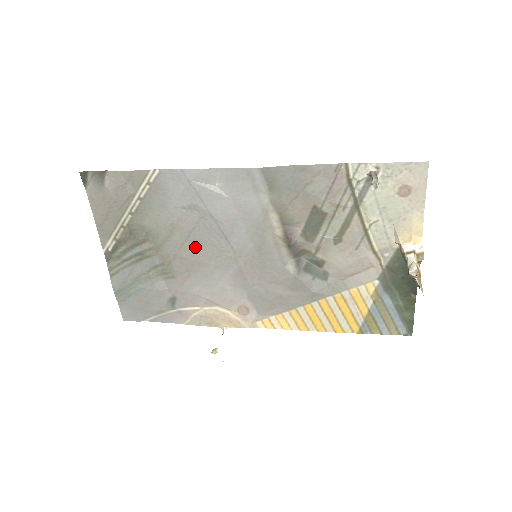
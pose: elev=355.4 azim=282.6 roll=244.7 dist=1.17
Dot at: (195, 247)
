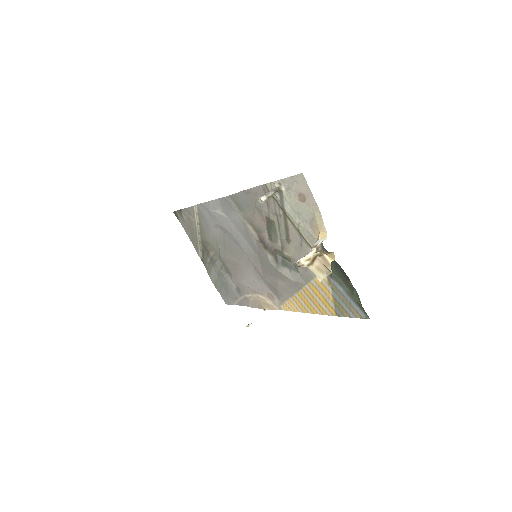
Dot at: (230, 252)
